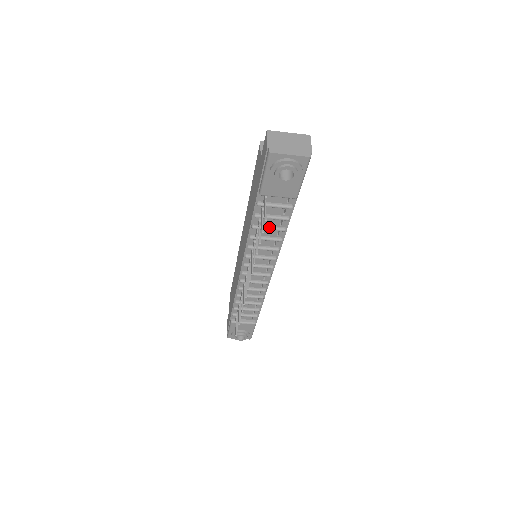
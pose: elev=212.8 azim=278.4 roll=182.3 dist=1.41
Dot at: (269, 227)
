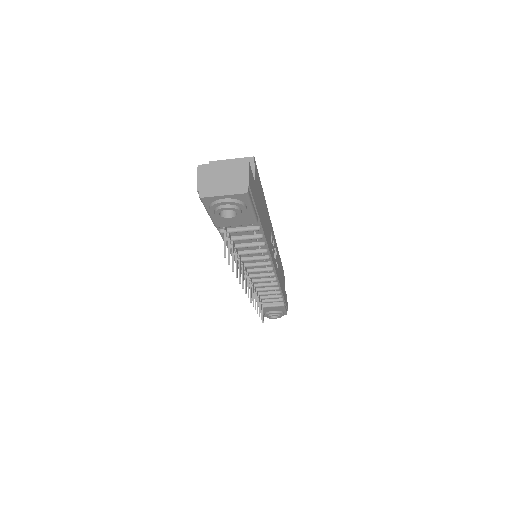
Dot at: (246, 245)
